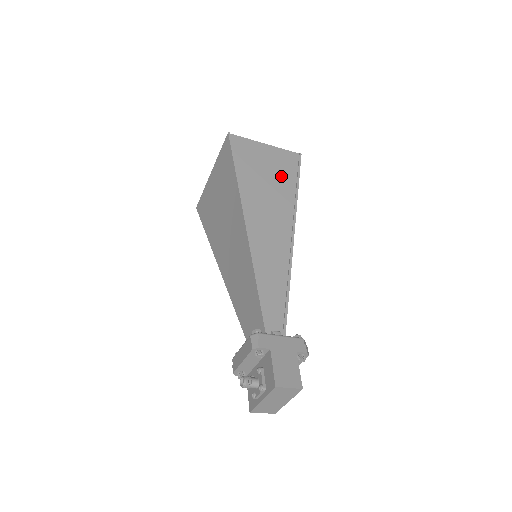
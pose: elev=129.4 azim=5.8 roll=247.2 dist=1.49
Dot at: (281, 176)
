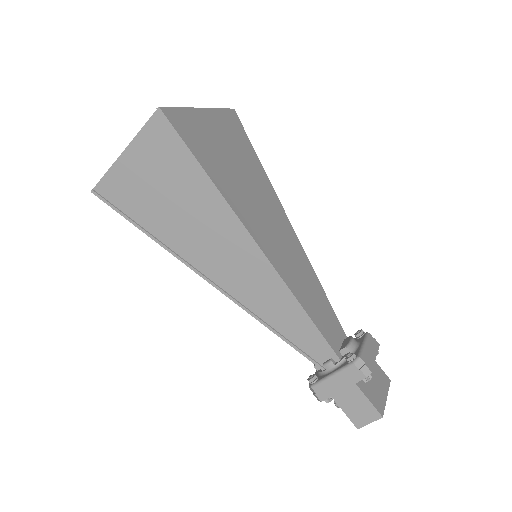
Dot at: (178, 179)
